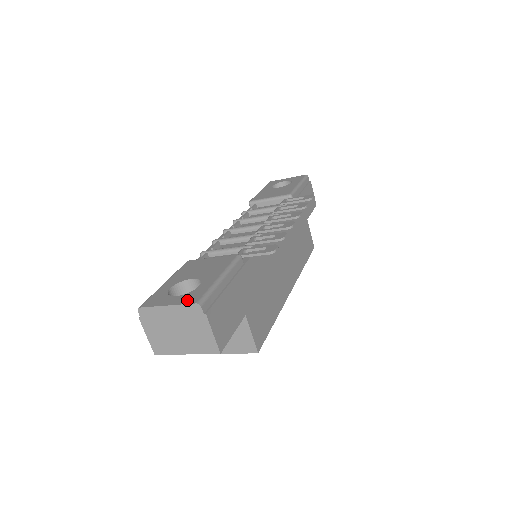
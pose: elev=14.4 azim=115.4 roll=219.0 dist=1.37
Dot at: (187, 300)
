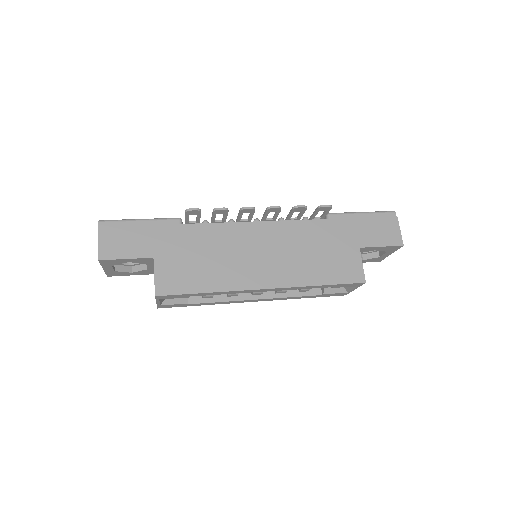
Dot at: occluded
